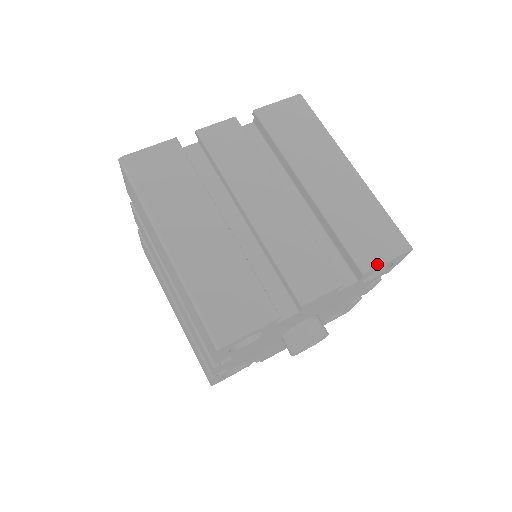
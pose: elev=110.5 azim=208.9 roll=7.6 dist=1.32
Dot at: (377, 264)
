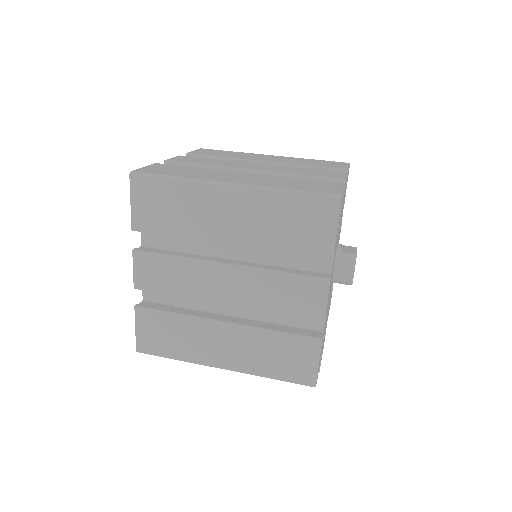
Dot at: (347, 167)
